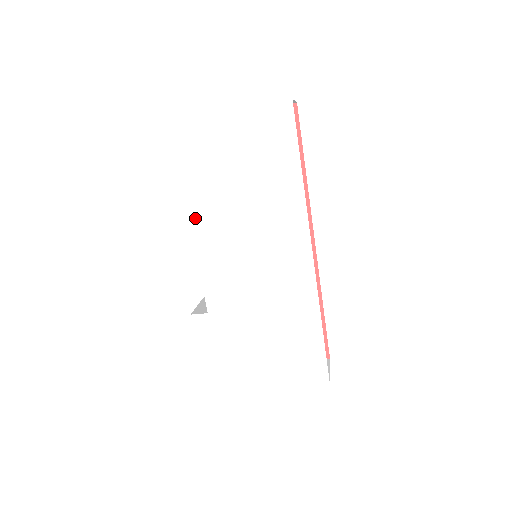
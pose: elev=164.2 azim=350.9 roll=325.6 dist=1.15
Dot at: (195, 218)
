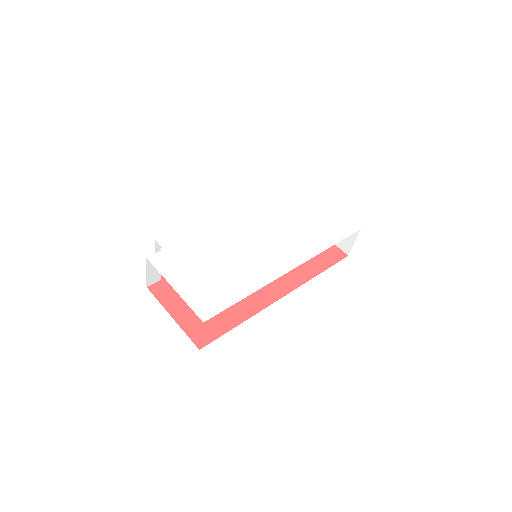
Dot at: (264, 208)
